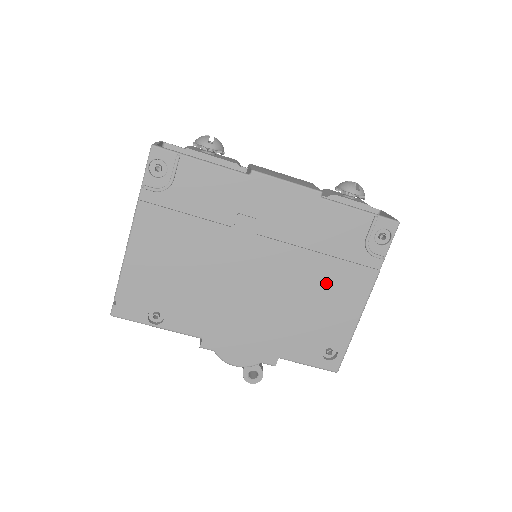
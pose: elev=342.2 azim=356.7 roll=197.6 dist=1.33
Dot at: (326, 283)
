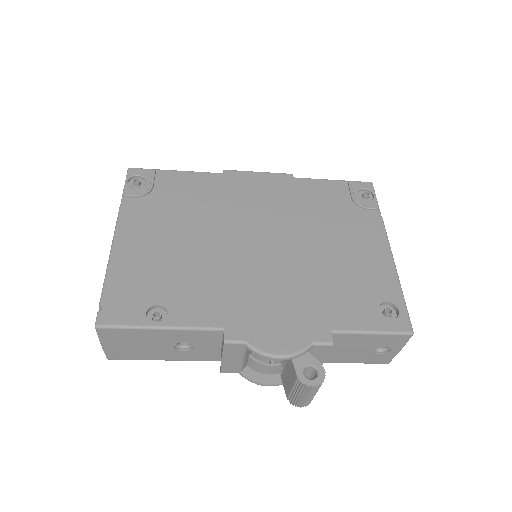
Dot at: (338, 238)
